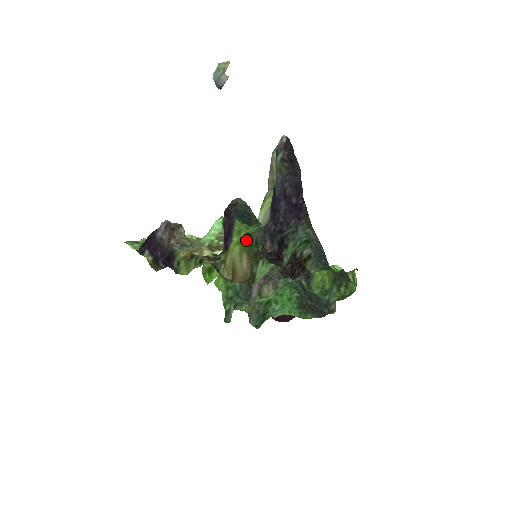
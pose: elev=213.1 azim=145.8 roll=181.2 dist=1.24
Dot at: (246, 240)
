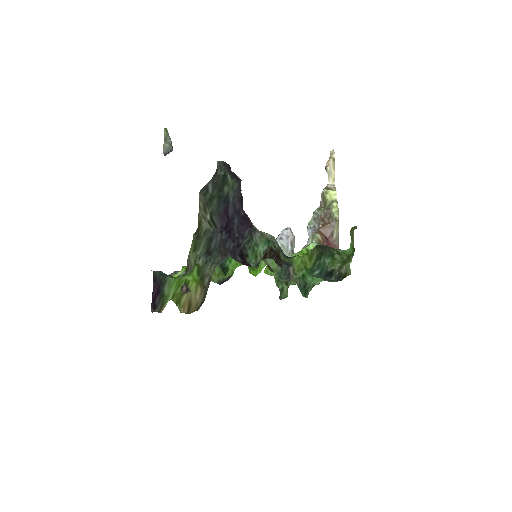
Dot at: (197, 276)
